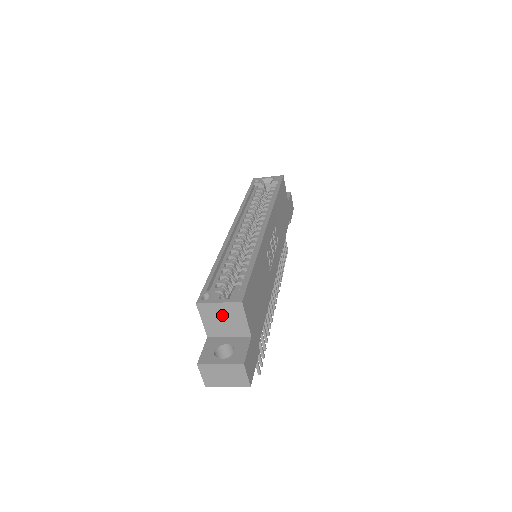
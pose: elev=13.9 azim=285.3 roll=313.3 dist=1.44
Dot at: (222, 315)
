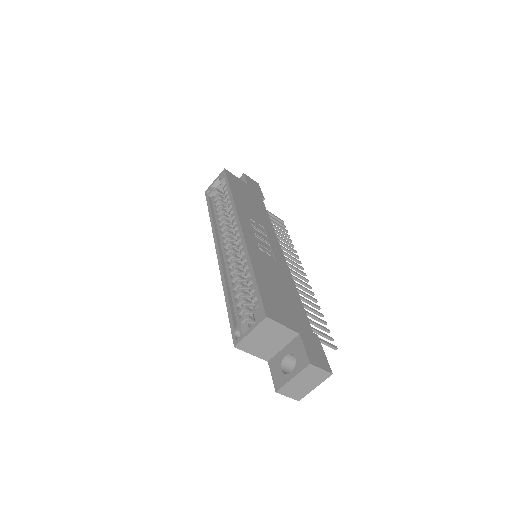
Dot at: (262, 338)
